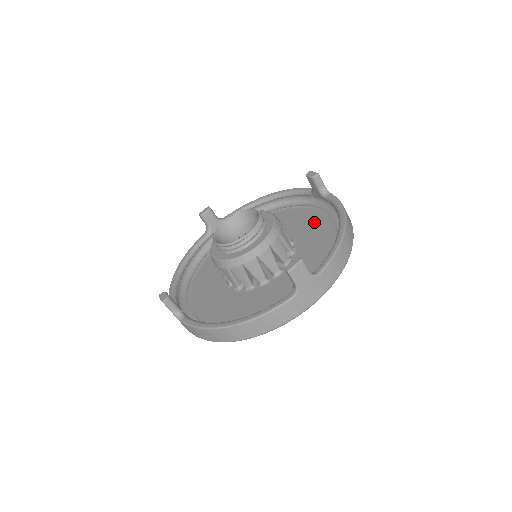
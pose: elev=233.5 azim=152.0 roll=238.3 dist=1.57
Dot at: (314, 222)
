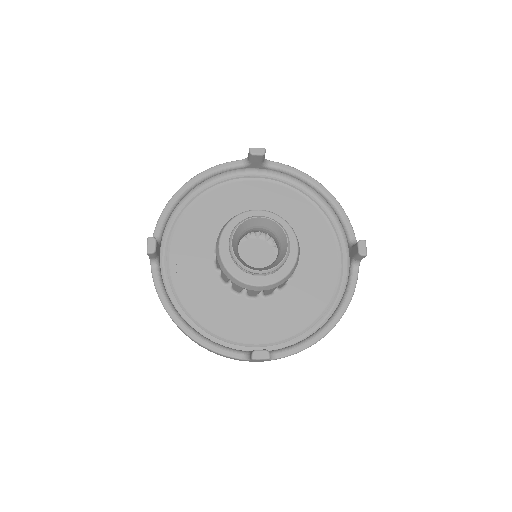
Dot at: (266, 194)
